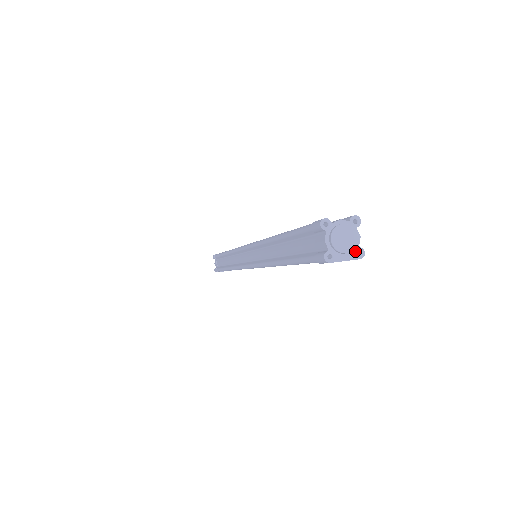
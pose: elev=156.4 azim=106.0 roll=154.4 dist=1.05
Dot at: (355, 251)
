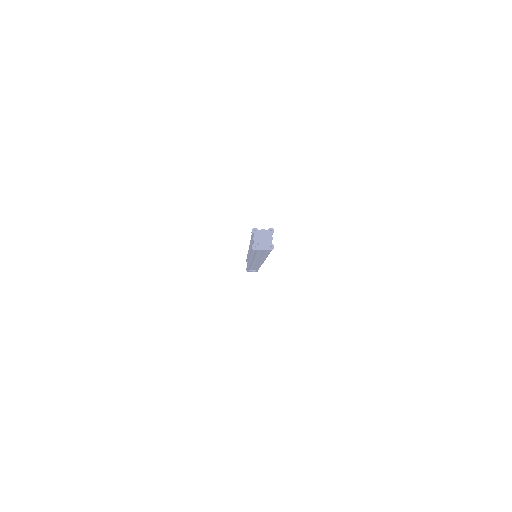
Dot at: (269, 246)
